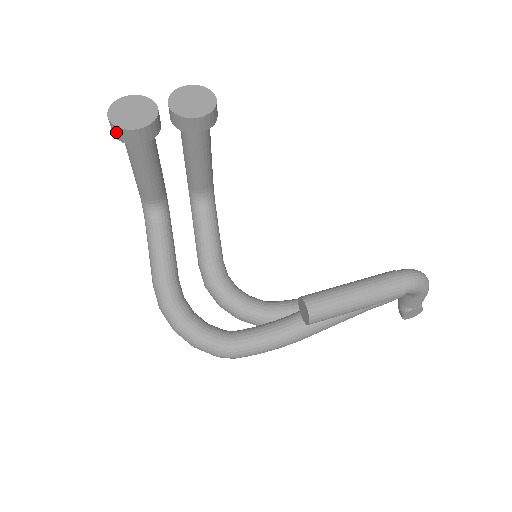
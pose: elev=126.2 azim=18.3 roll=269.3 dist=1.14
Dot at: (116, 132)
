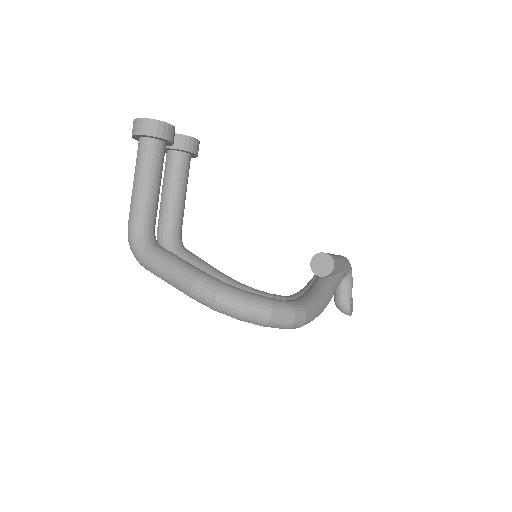
Dot at: (153, 127)
